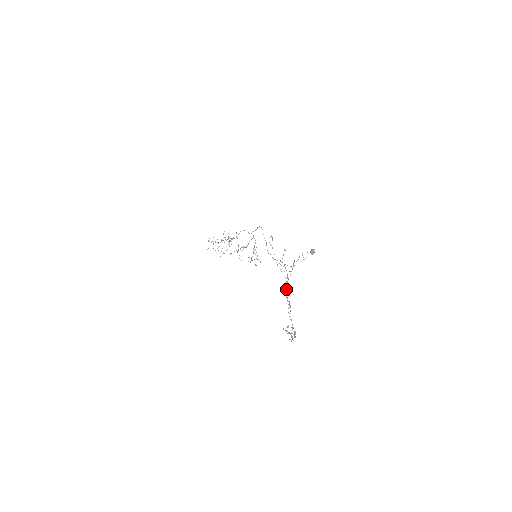
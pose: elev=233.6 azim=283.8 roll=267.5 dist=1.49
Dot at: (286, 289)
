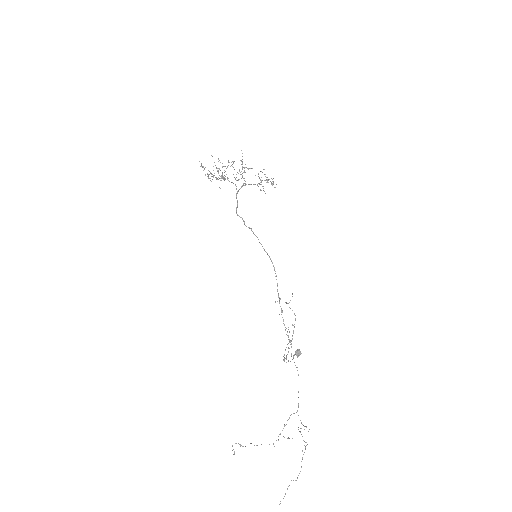
Dot at: occluded
